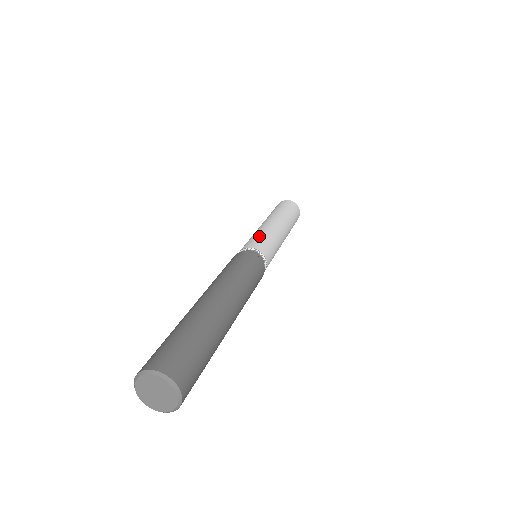
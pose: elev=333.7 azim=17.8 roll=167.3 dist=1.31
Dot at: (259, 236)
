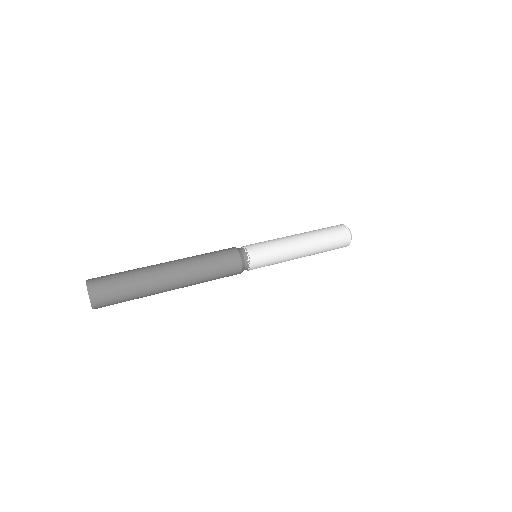
Dot at: (266, 243)
